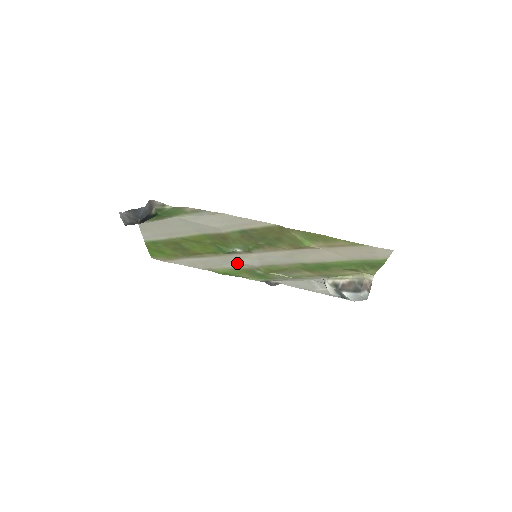
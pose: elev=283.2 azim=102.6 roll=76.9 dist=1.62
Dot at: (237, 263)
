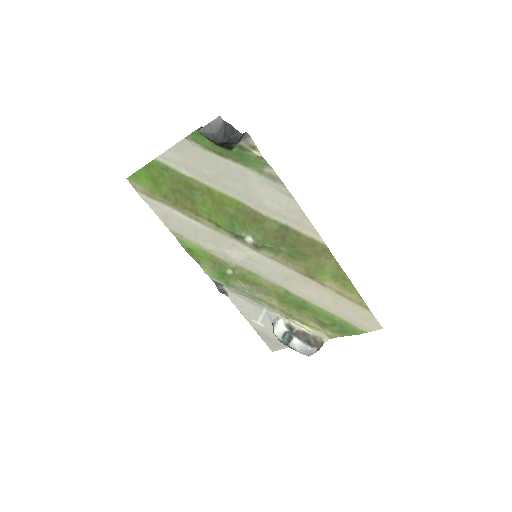
Dot at: (221, 249)
